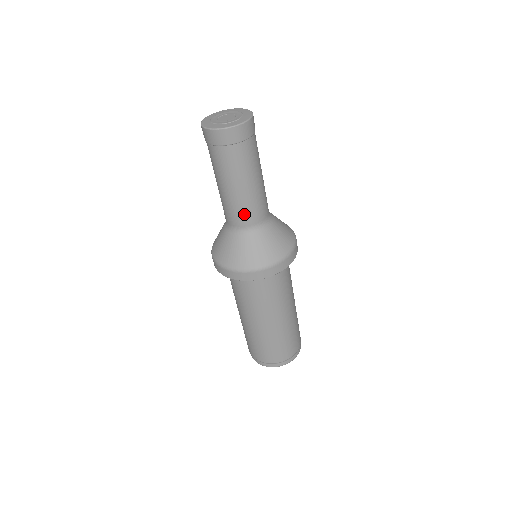
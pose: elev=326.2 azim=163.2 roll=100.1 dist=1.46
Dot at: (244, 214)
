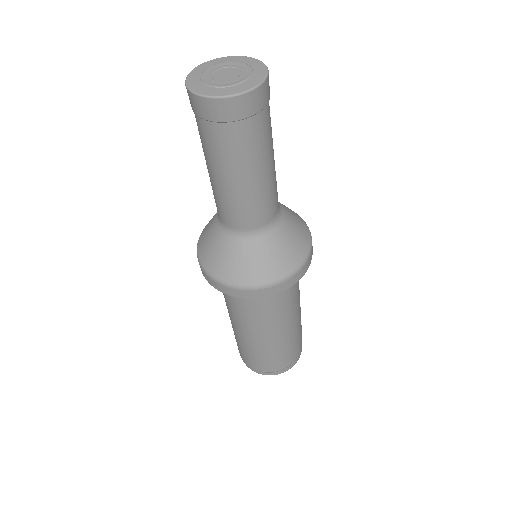
Dot at: (219, 207)
